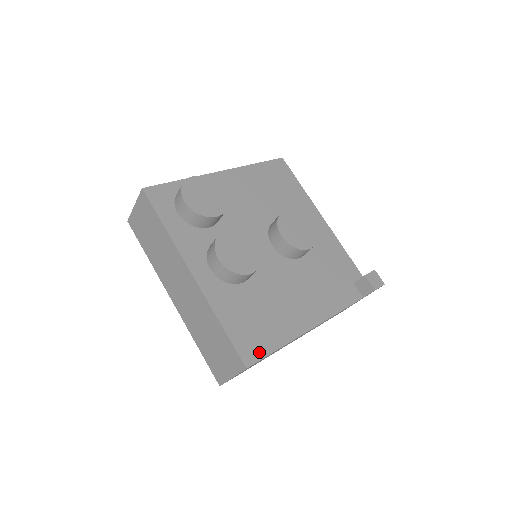
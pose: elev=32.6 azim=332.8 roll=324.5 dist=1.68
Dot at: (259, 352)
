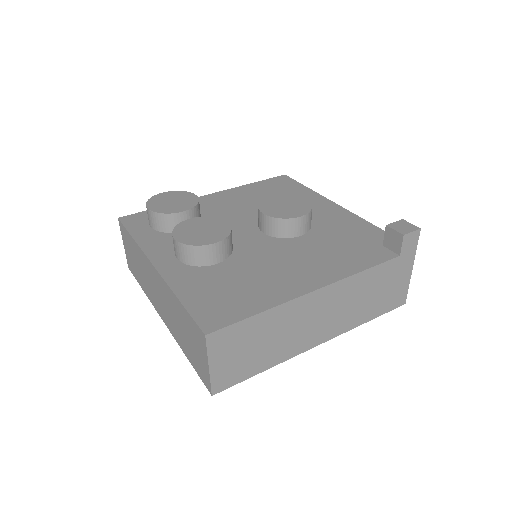
Dot at: (227, 319)
